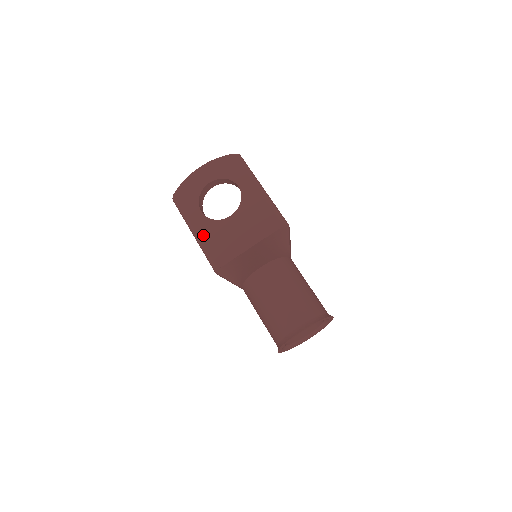
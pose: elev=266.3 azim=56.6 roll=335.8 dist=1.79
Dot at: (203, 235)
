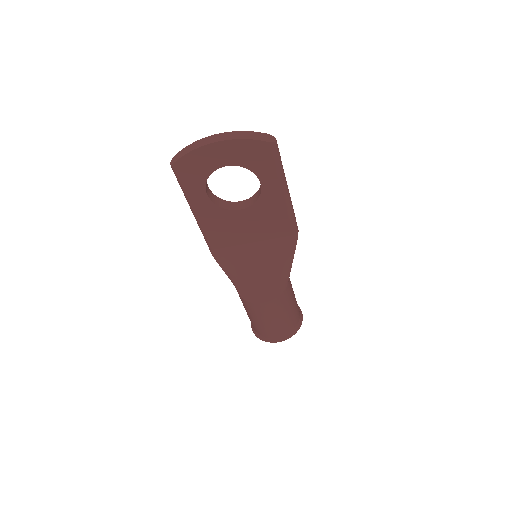
Dot at: (204, 218)
